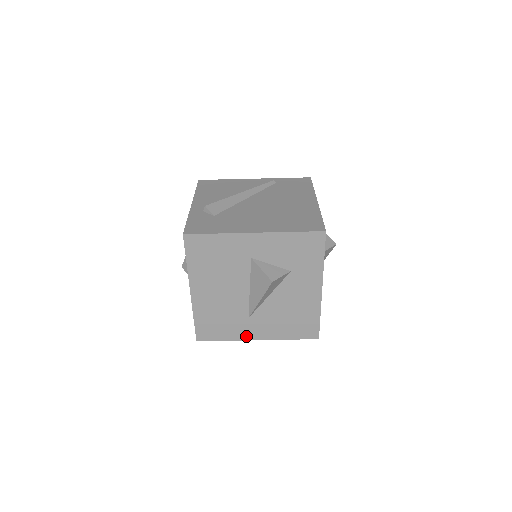
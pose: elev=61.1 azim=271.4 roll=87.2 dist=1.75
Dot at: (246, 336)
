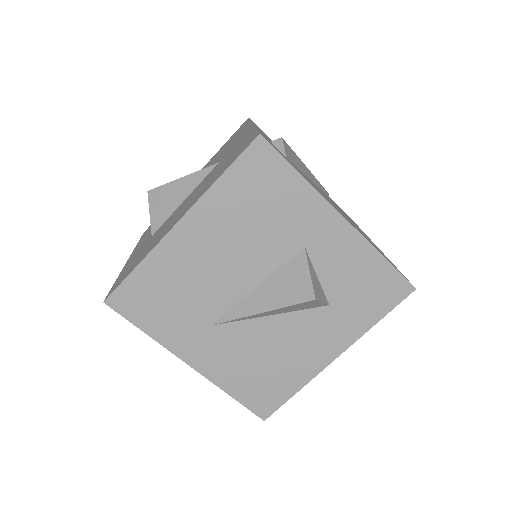
Dot at: (181, 348)
